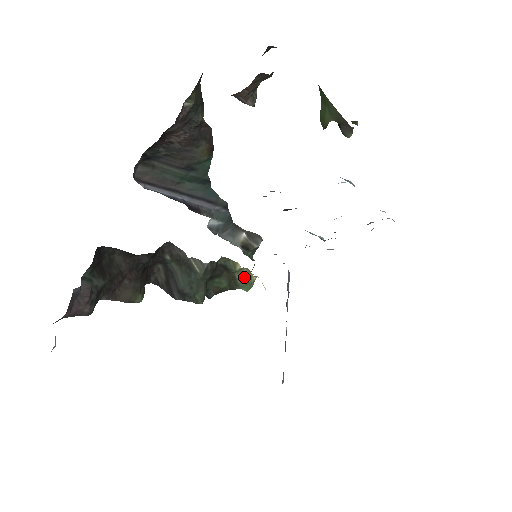
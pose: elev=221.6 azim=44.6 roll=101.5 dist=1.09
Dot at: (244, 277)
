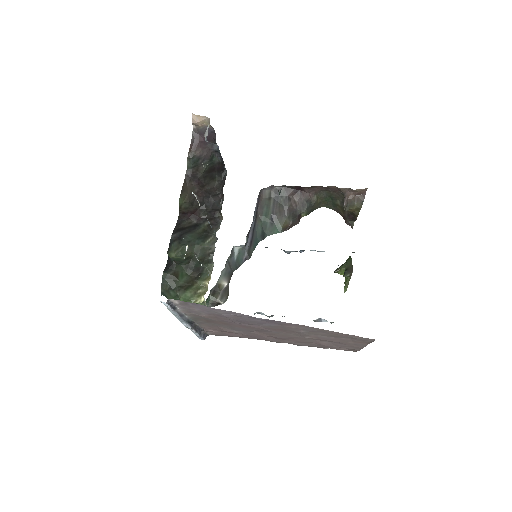
Dot at: (197, 291)
